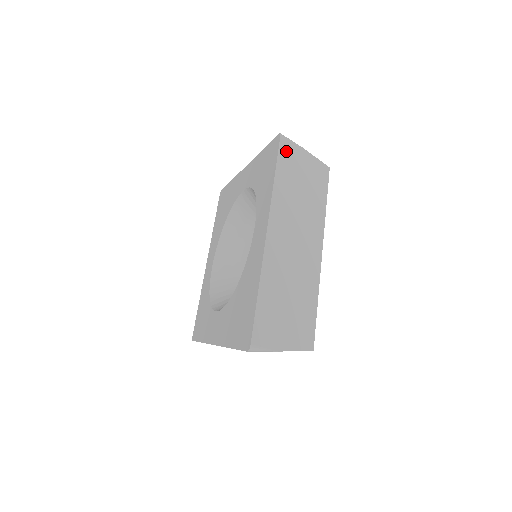
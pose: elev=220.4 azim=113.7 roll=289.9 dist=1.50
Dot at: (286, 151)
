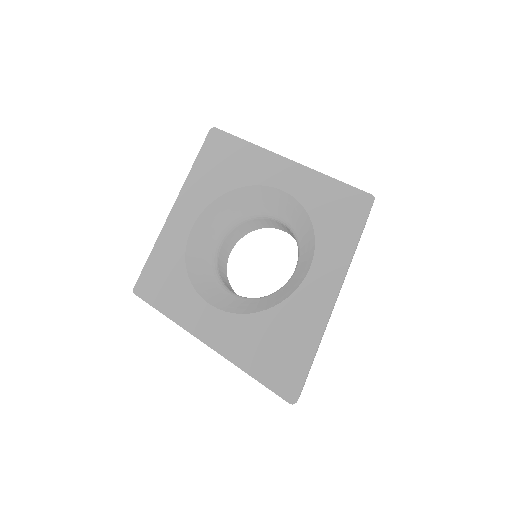
Dot at: occluded
